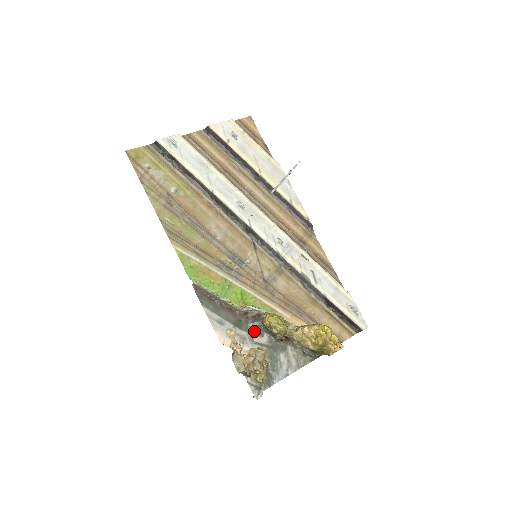
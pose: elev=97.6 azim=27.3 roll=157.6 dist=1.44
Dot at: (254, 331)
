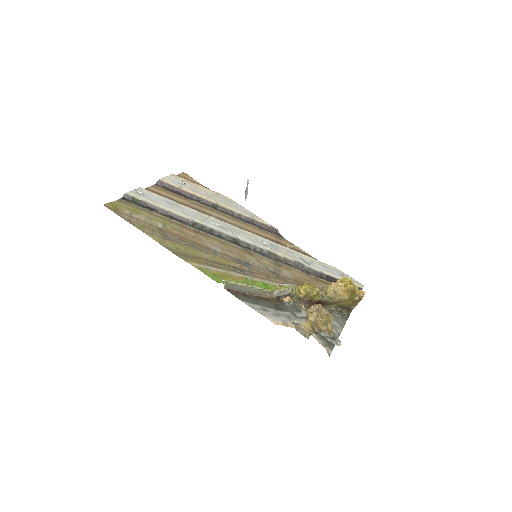
Dot at: (293, 309)
